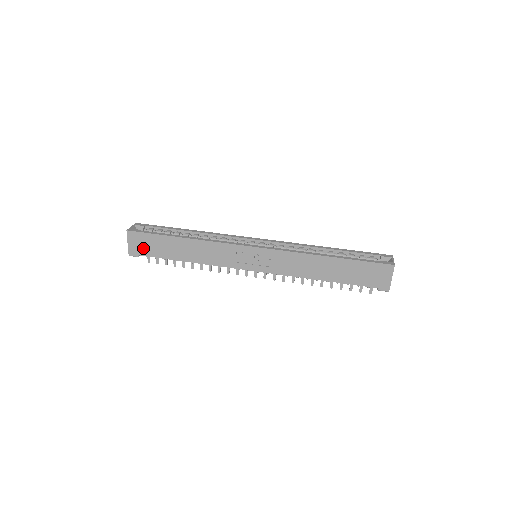
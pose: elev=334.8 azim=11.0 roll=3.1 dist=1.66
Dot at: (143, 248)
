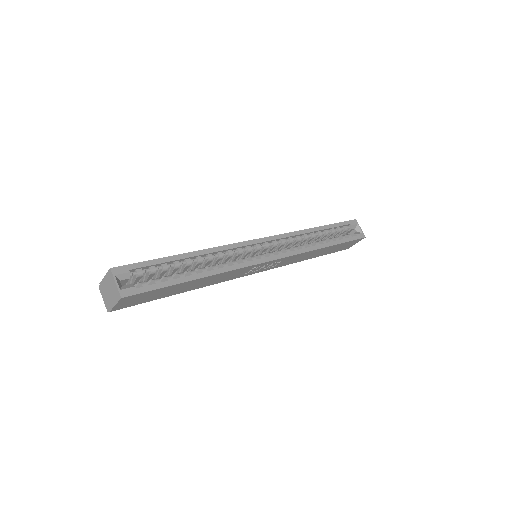
Dot at: (136, 301)
